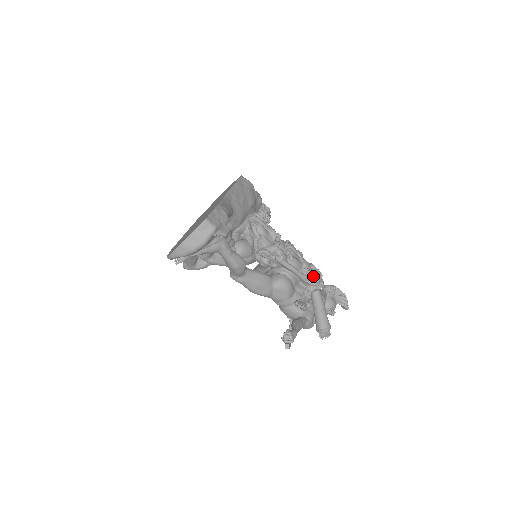
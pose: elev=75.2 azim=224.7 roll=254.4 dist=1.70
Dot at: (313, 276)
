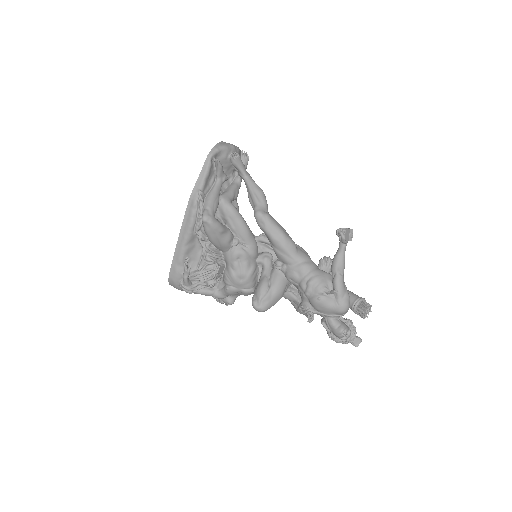
Dot at: occluded
